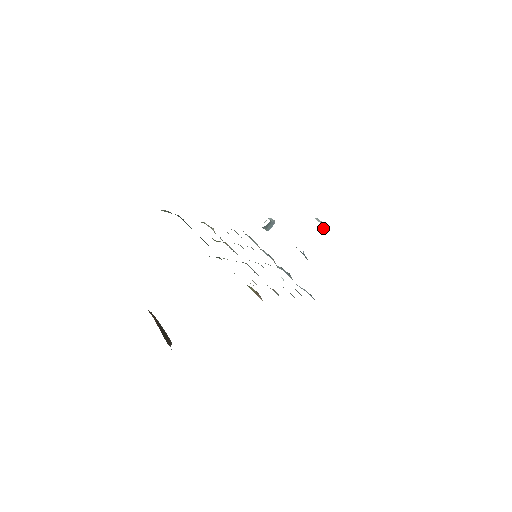
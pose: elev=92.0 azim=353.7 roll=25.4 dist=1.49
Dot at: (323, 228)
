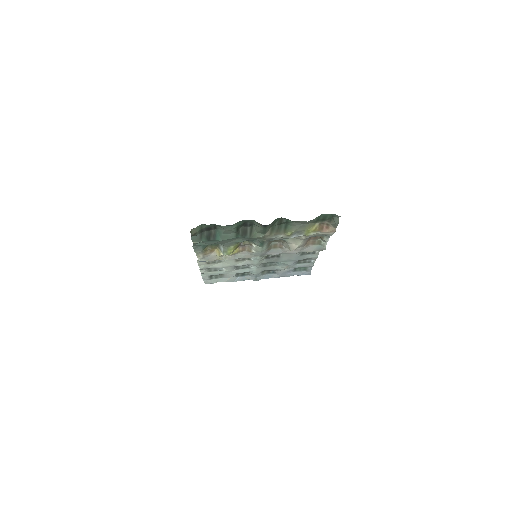
Dot at: occluded
